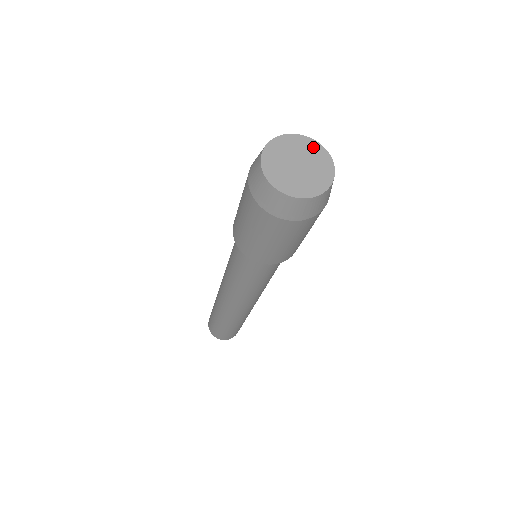
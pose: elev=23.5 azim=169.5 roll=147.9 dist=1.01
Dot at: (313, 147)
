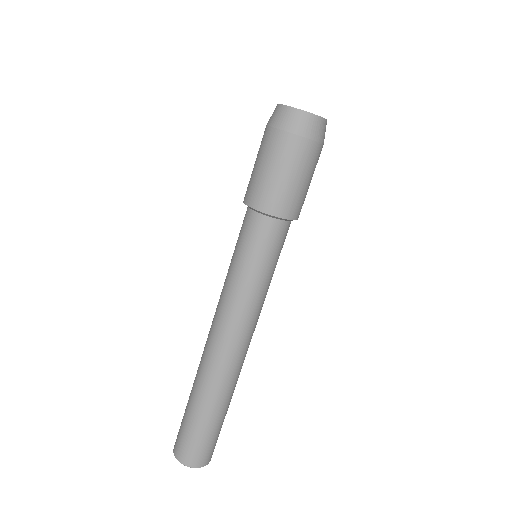
Dot at: occluded
